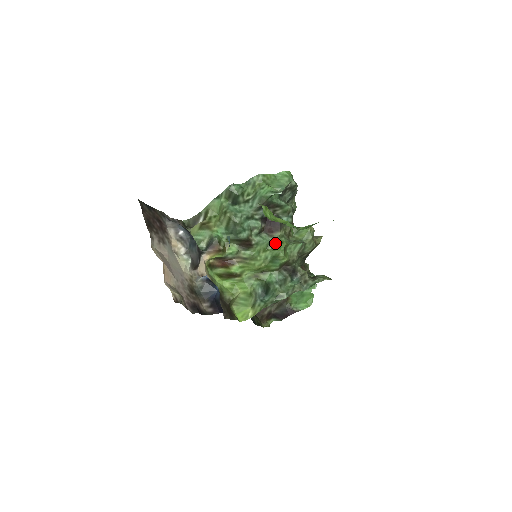
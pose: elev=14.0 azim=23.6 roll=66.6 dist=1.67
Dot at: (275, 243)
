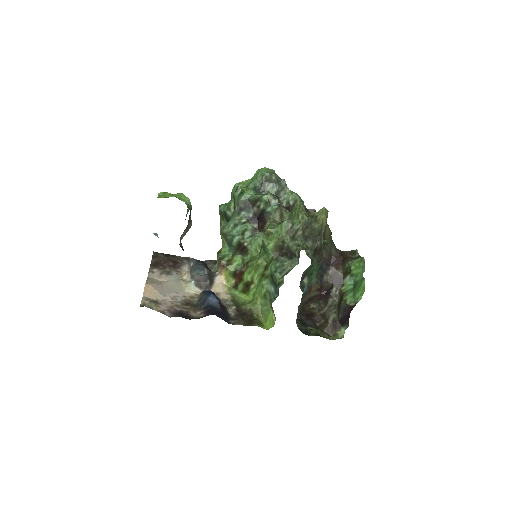
Dot at: occluded
